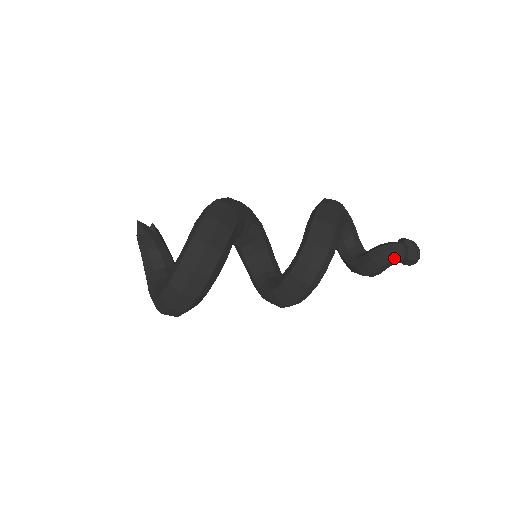
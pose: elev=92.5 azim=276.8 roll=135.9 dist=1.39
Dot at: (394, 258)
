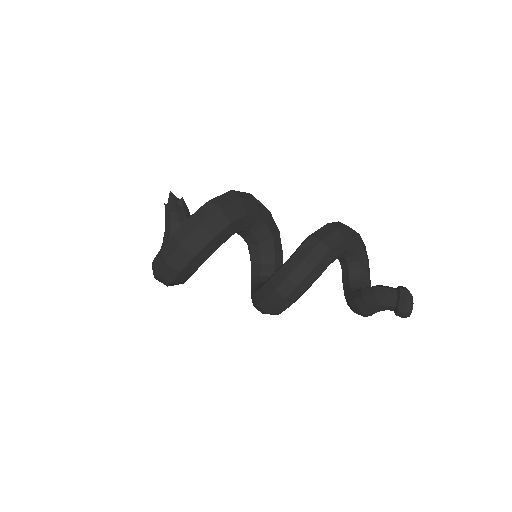
Dot at: (384, 303)
